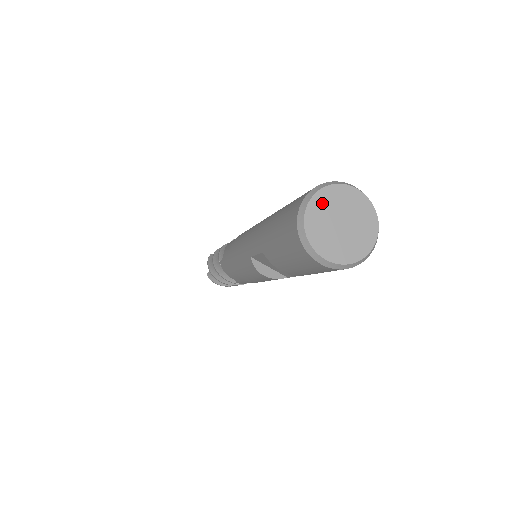
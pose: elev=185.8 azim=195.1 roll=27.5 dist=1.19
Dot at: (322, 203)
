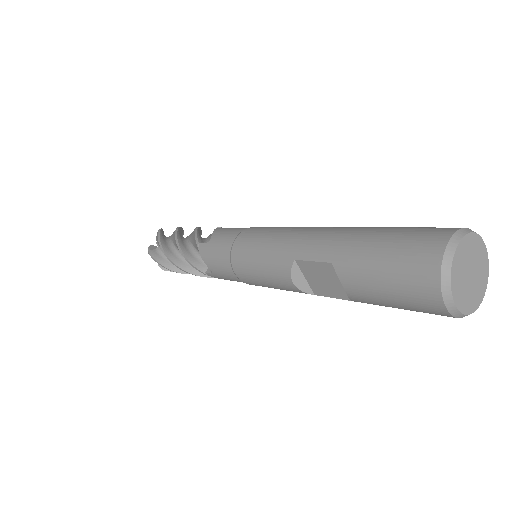
Dot at: (467, 247)
